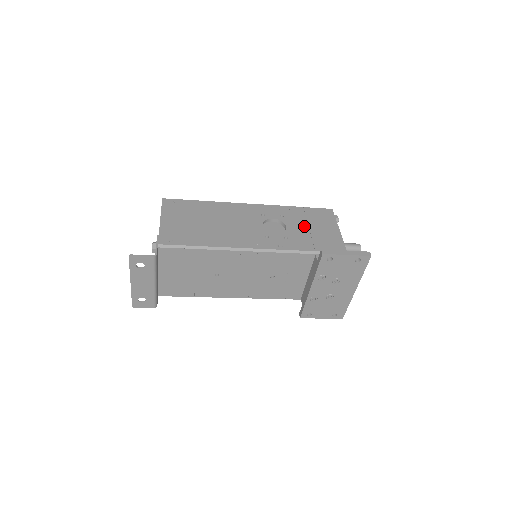
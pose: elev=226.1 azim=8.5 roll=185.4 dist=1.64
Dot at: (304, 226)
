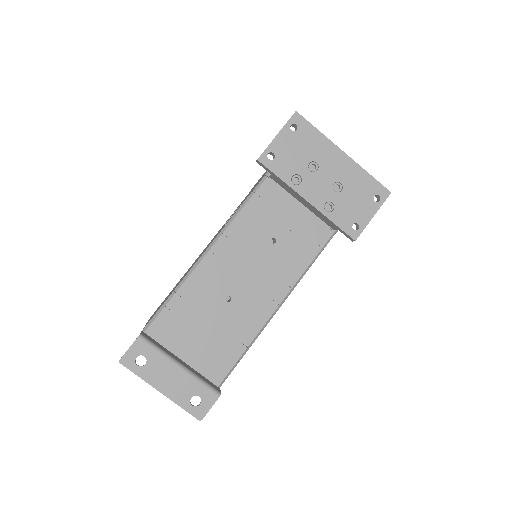
Dot at: (253, 188)
